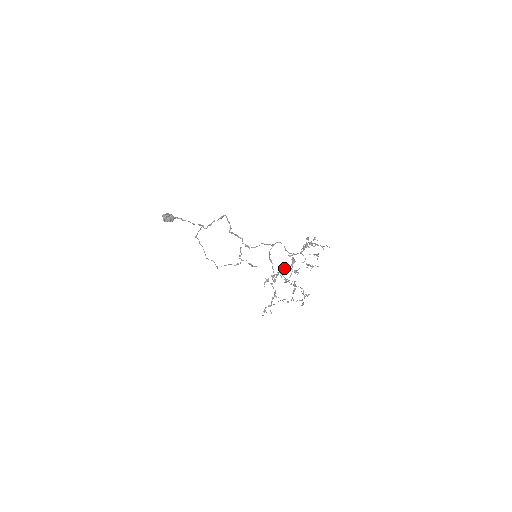
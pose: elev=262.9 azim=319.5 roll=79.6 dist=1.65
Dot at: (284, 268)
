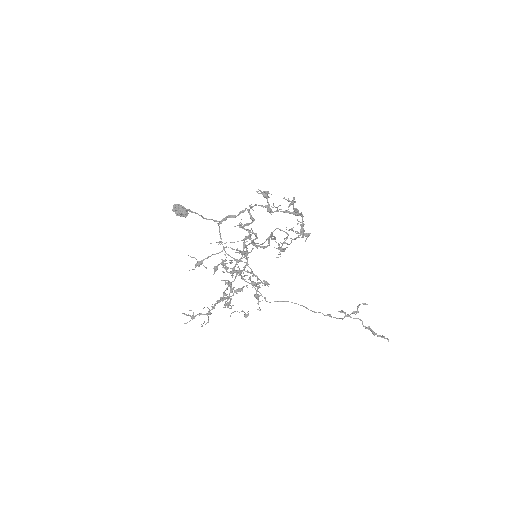
Dot at: occluded
